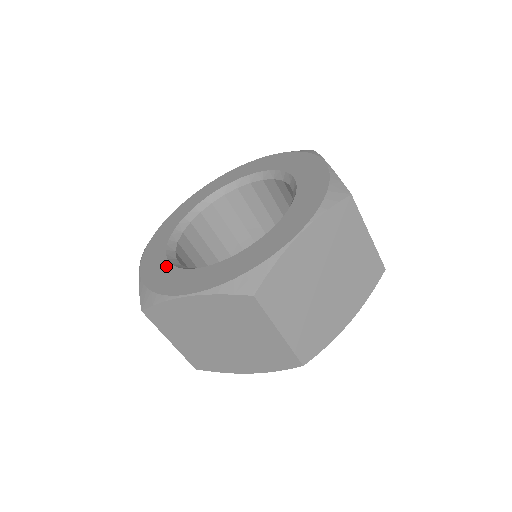
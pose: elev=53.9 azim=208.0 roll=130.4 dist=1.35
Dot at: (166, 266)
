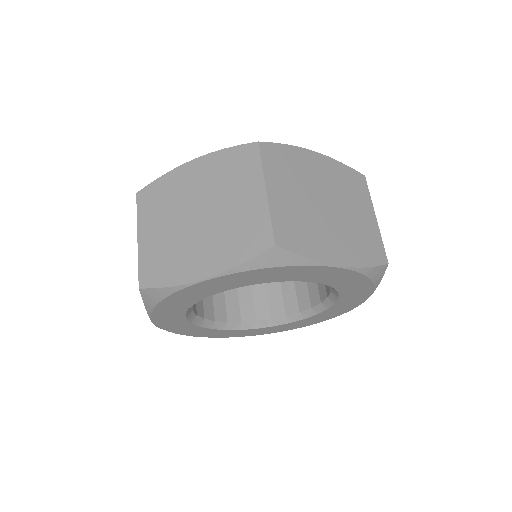
Dot at: occluded
